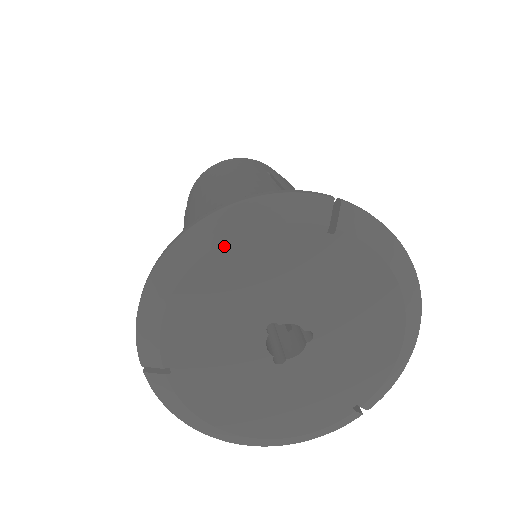
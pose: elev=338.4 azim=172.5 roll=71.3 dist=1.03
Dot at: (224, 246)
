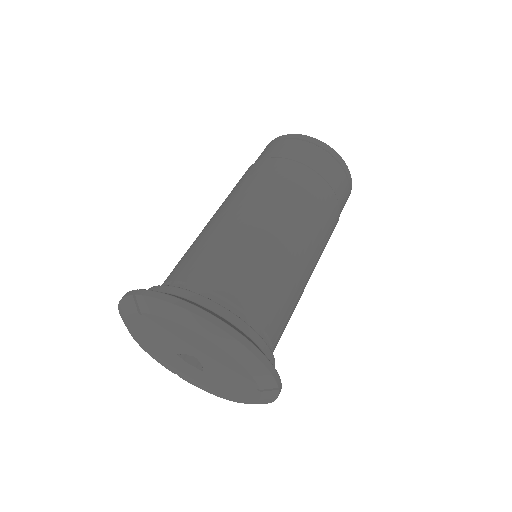
Dot at: (129, 329)
